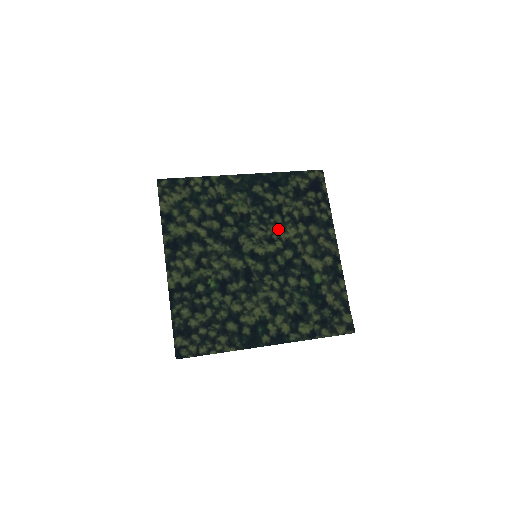
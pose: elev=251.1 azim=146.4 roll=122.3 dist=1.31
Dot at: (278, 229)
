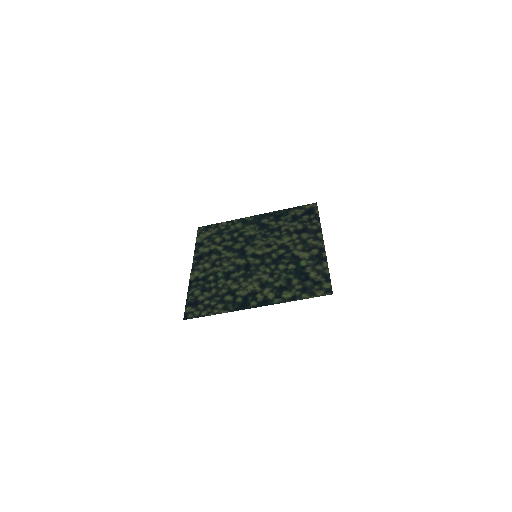
Dot at: (276, 239)
